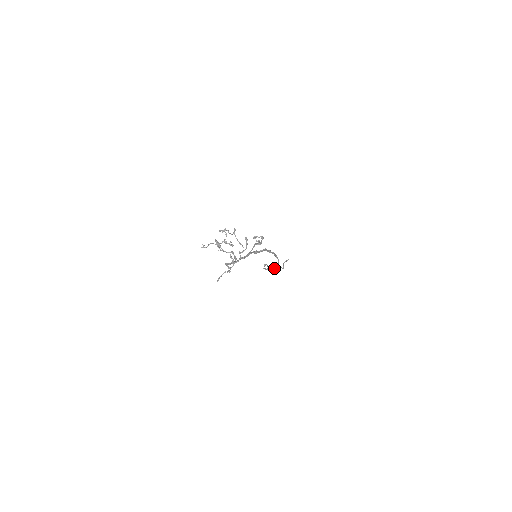
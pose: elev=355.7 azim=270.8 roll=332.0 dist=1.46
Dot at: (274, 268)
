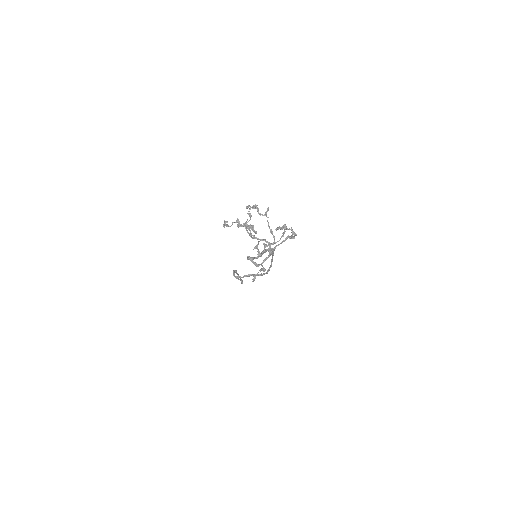
Dot at: occluded
